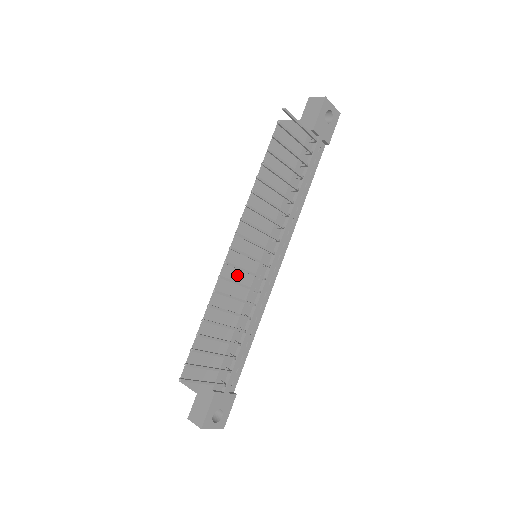
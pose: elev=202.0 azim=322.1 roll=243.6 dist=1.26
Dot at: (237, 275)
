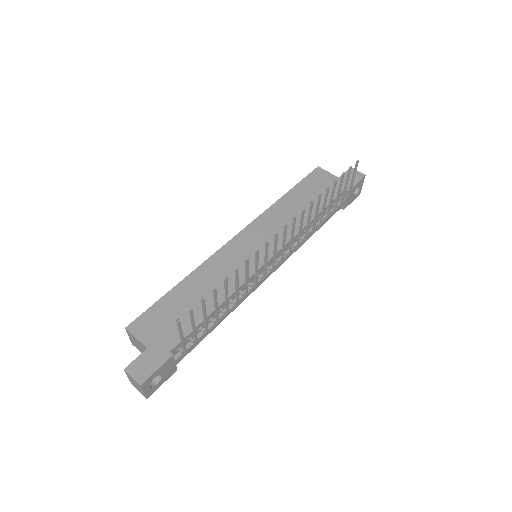
Dot at: (237, 261)
